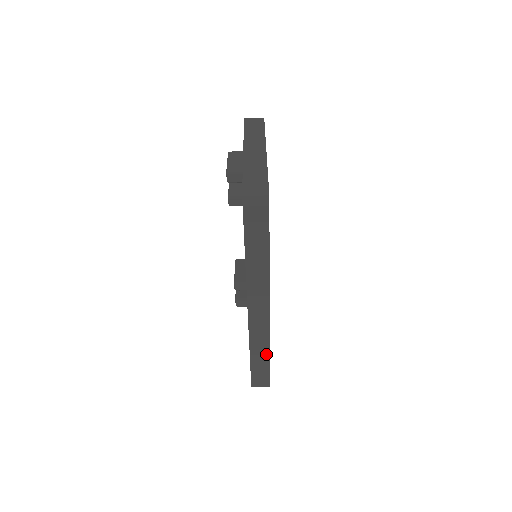
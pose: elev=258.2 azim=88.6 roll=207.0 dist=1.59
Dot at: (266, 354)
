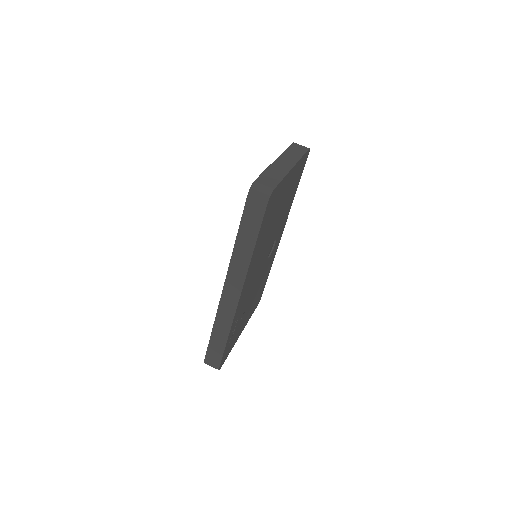
Dot at: (225, 336)
